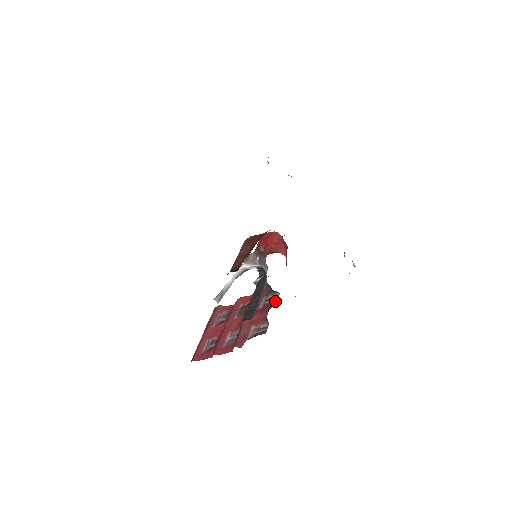
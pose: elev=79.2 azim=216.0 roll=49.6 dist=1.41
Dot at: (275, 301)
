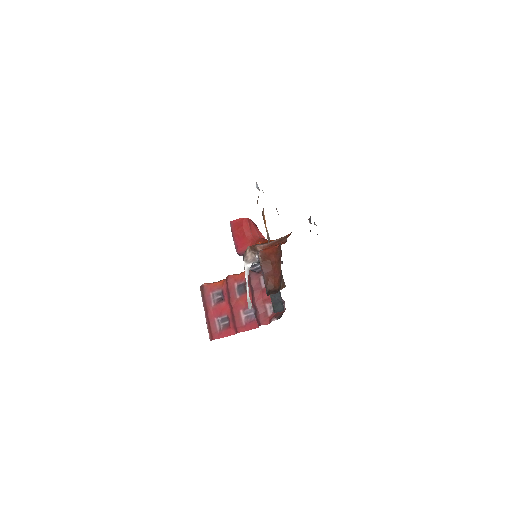
Dot at: occluded
